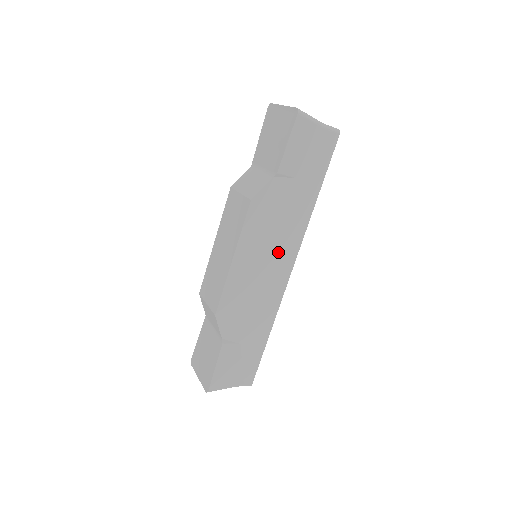
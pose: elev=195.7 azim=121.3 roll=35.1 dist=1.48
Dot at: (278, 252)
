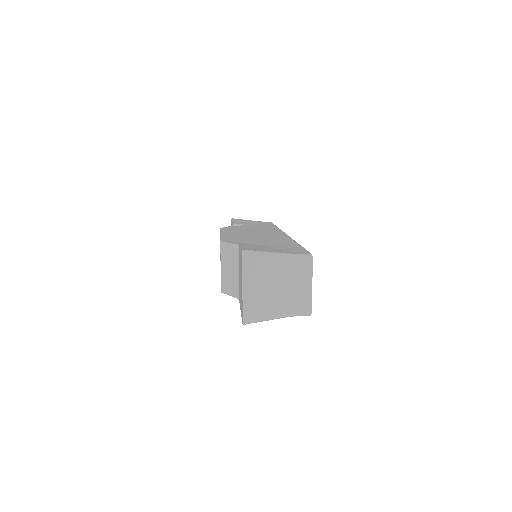
Dot at: occluded
